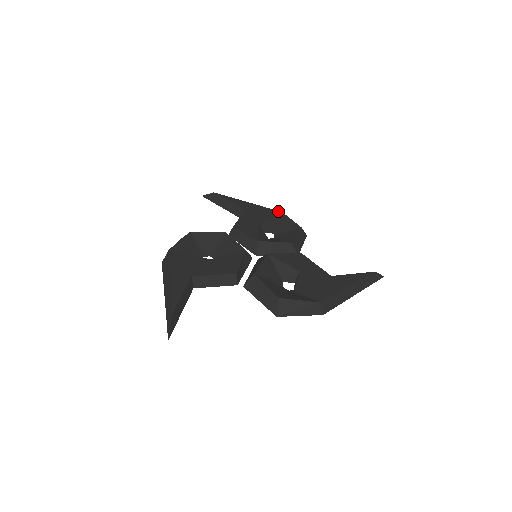
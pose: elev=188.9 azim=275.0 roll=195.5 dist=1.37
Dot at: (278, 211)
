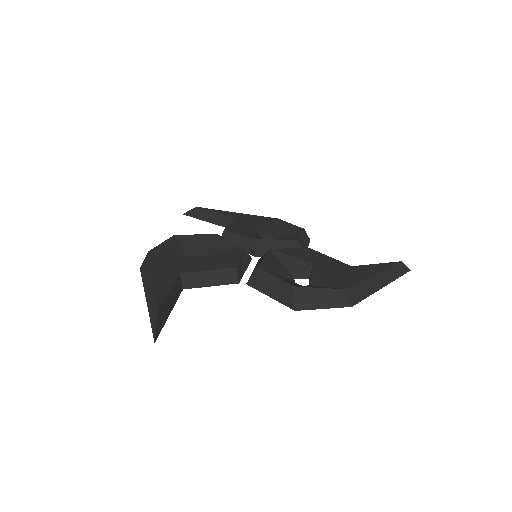
Dot at: (273, 218)
